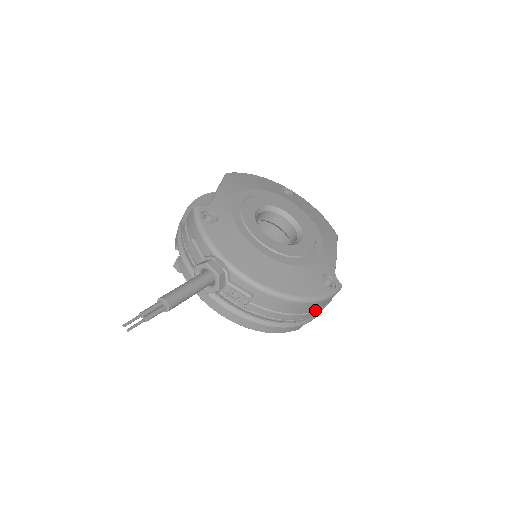
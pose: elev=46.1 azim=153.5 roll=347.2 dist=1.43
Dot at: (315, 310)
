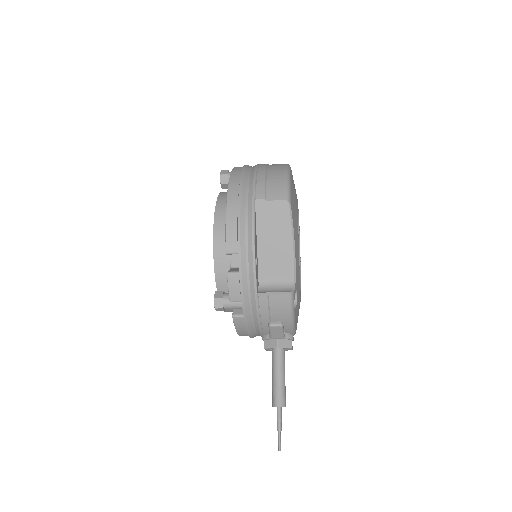
Dot at: occluded
